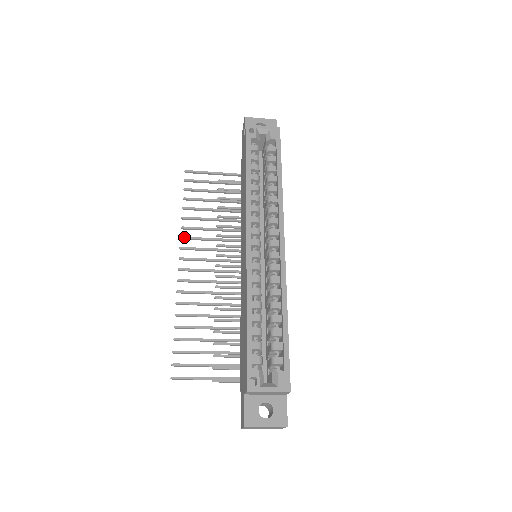
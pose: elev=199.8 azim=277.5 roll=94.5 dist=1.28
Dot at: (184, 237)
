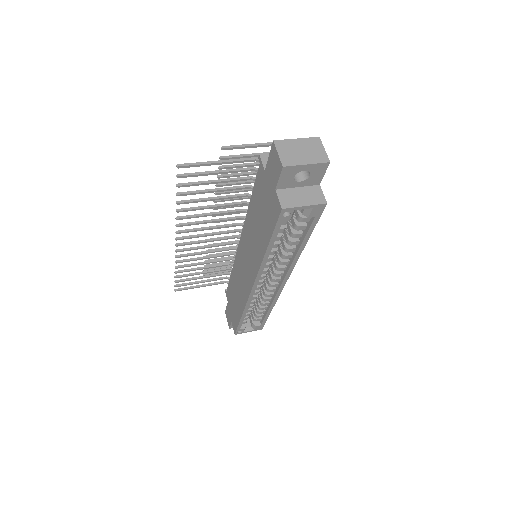
Dot at: (180, 226)
